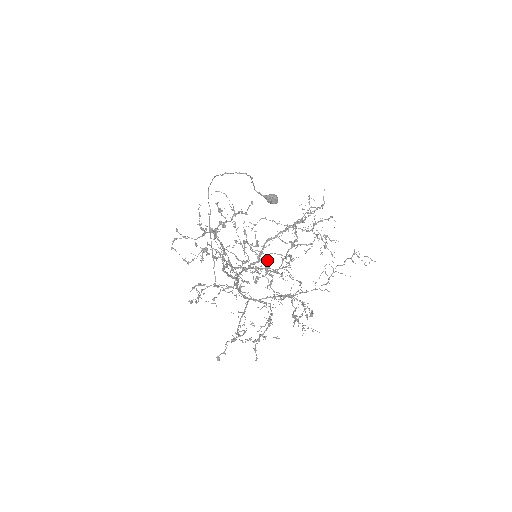
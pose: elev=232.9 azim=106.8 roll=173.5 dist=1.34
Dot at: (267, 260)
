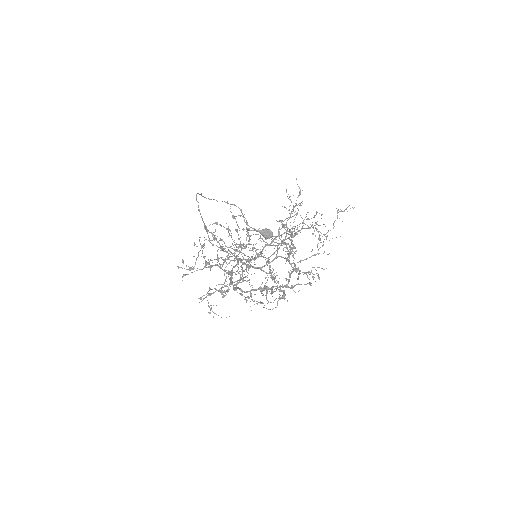
Dot at: (268, 260)
